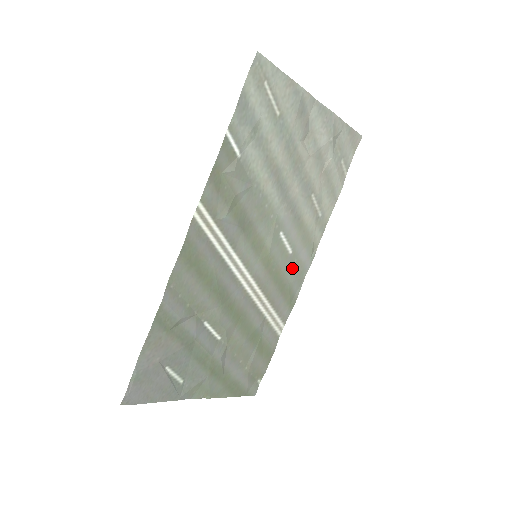
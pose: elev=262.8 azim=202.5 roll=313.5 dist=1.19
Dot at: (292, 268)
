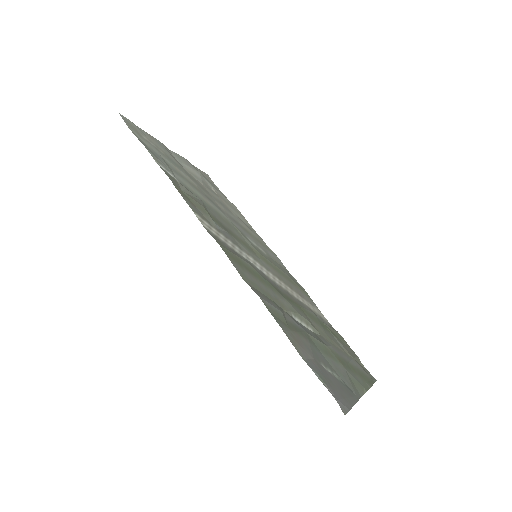
Dot at: occluded
